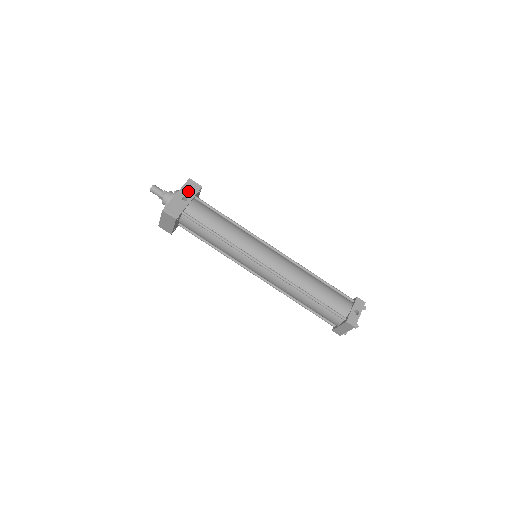
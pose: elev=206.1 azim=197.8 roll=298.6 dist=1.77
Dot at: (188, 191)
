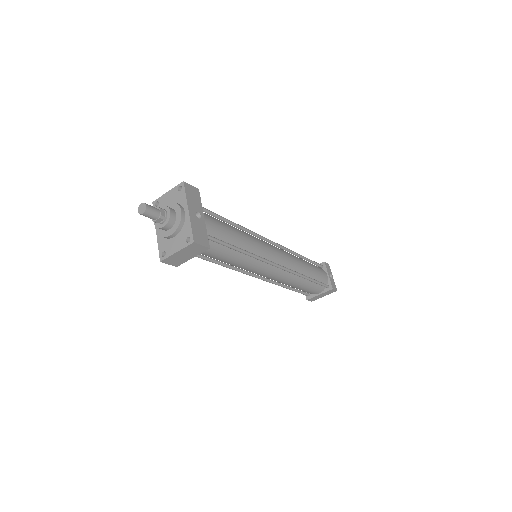
Dot at: (194, 201)
